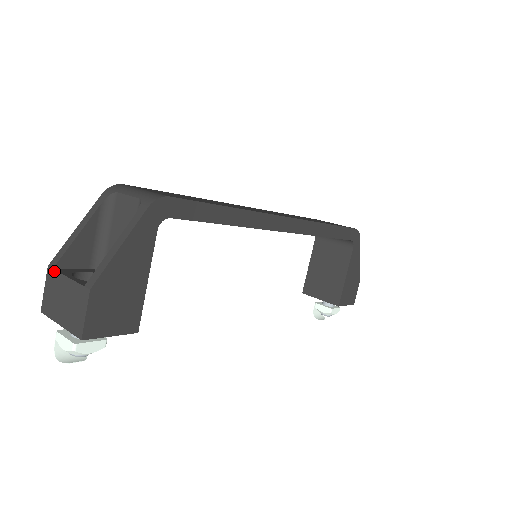
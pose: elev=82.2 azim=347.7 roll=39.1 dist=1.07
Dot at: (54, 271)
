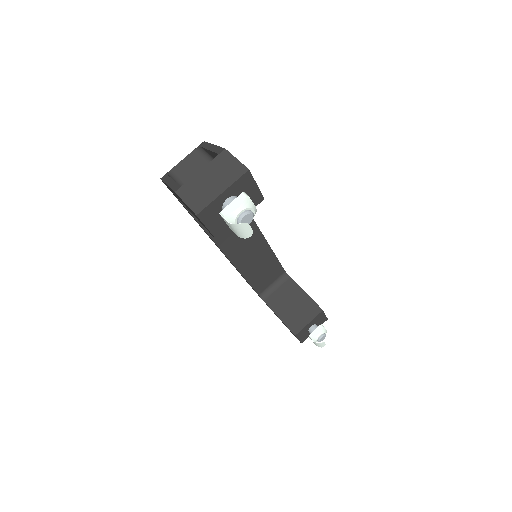
Dot at: (184, 185)
